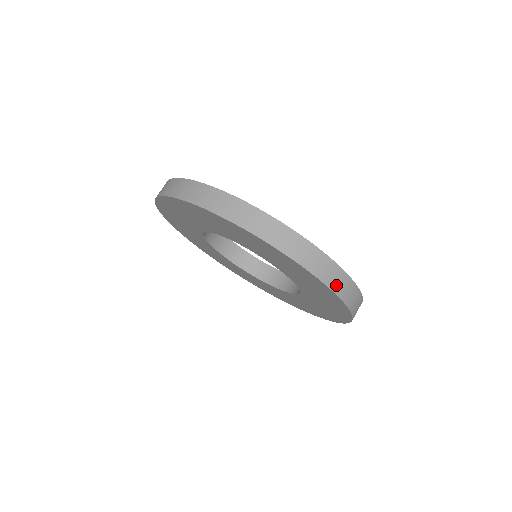
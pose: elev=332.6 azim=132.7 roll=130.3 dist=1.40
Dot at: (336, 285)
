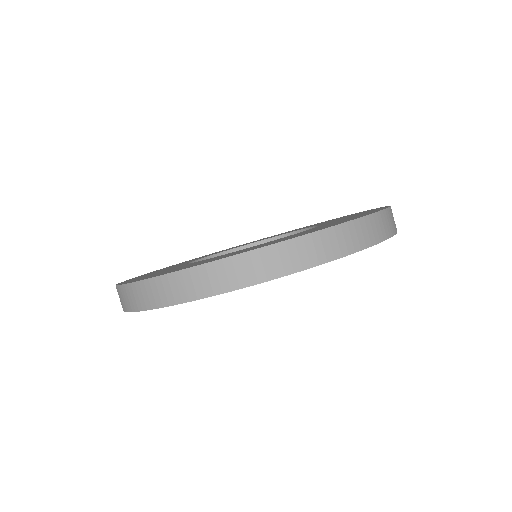
Dot at: occluded
